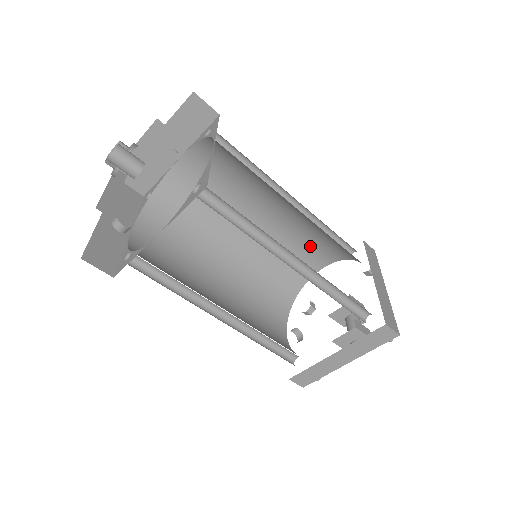
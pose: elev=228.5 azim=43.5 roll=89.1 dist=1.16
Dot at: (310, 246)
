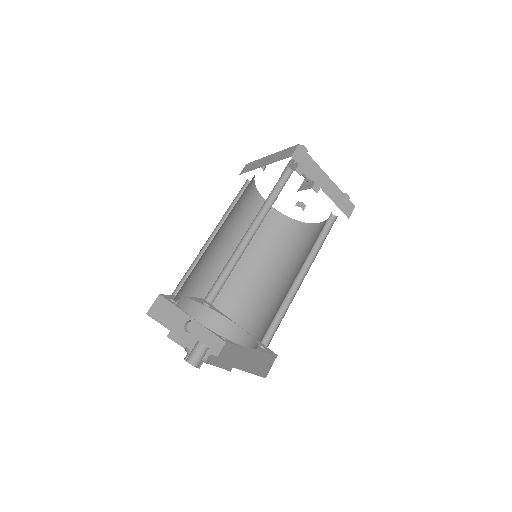
Dot at: occluded
